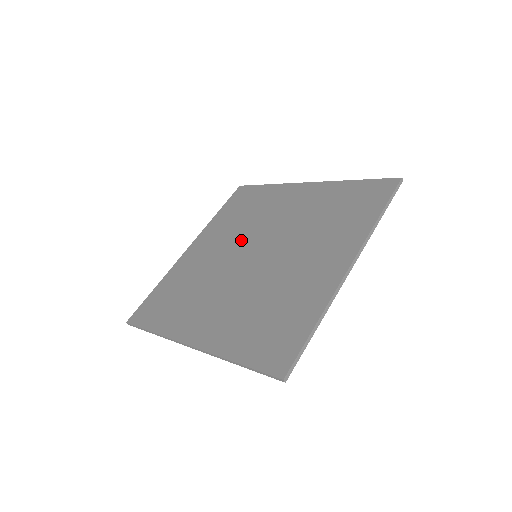
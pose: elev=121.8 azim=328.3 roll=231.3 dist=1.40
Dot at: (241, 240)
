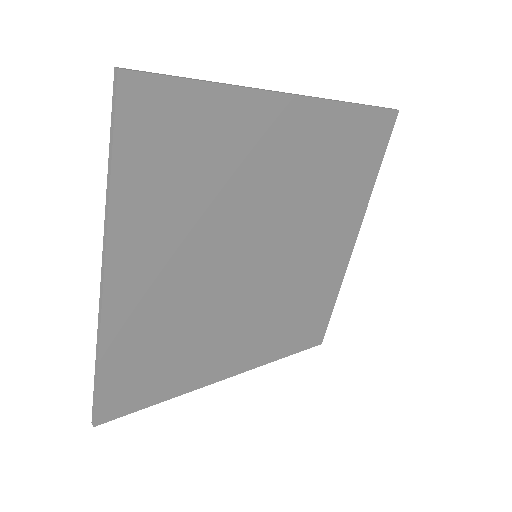
Dot at: (263, 291)
